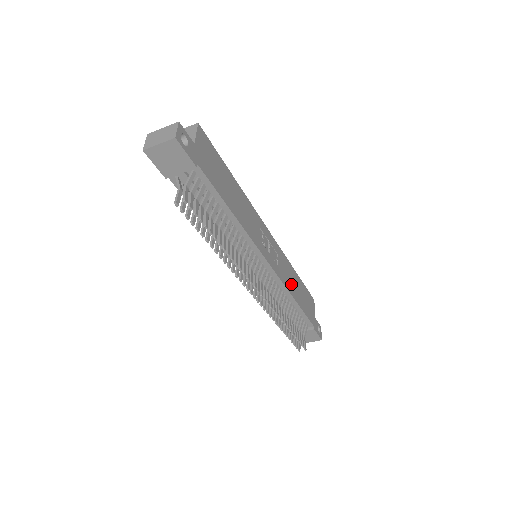
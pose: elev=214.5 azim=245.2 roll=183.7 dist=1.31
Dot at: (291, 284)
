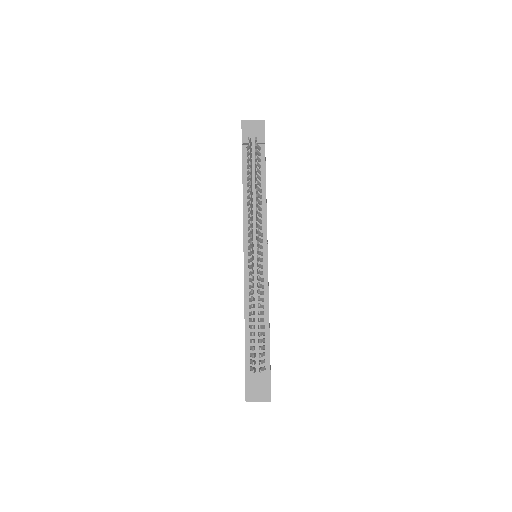
Dot at: occluded
